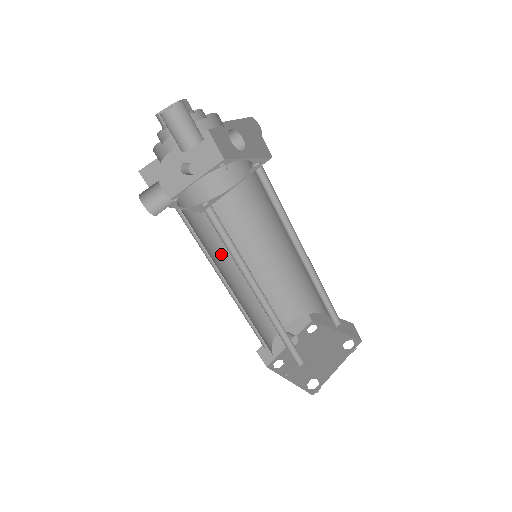
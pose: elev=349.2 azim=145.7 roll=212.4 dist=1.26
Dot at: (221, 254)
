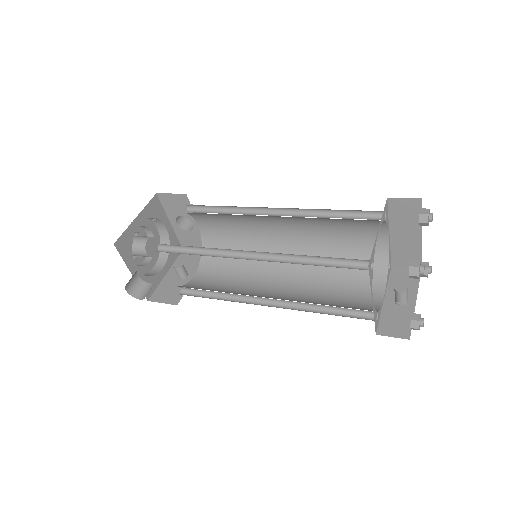
Dot at: (249, 292)
